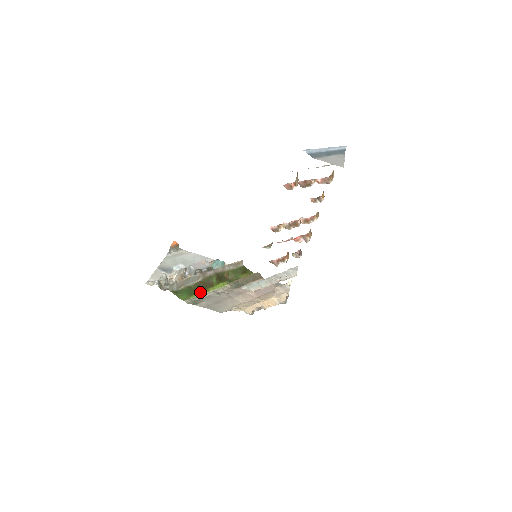
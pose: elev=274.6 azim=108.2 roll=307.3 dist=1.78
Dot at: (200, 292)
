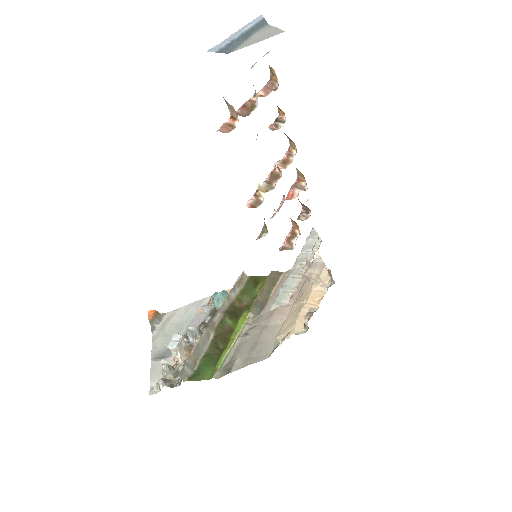
Dot at: (223, 351)
